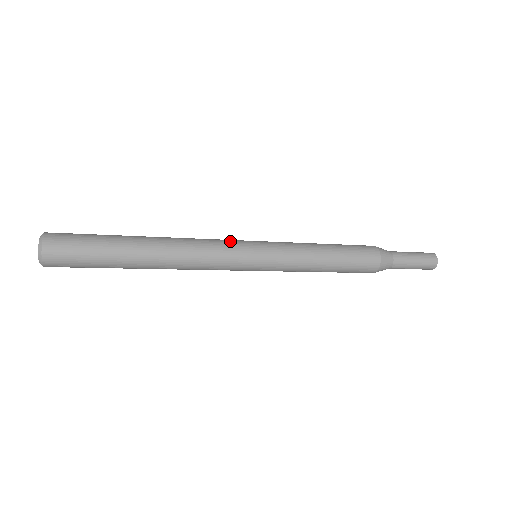
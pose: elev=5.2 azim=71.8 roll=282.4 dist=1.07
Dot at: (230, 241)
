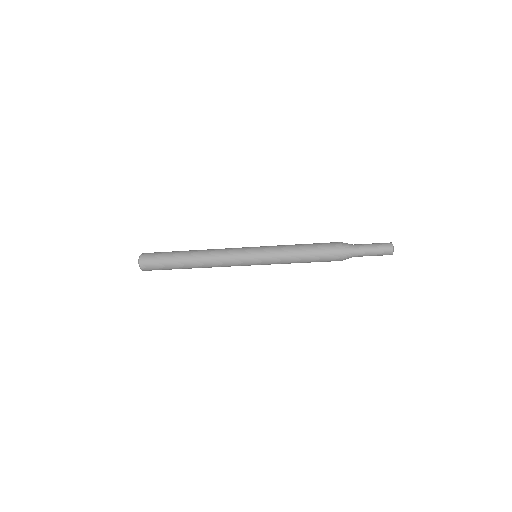
Dot at: occluded
